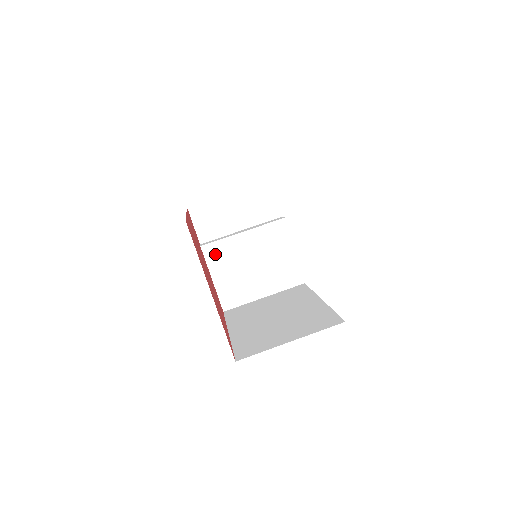
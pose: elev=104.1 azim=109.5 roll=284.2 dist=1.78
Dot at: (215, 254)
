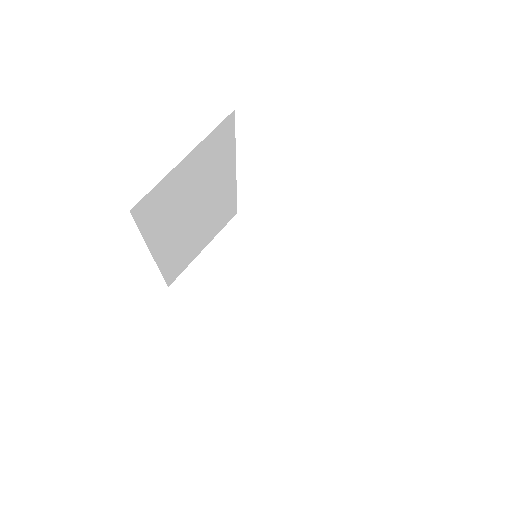
Dot at: (225, 313)
